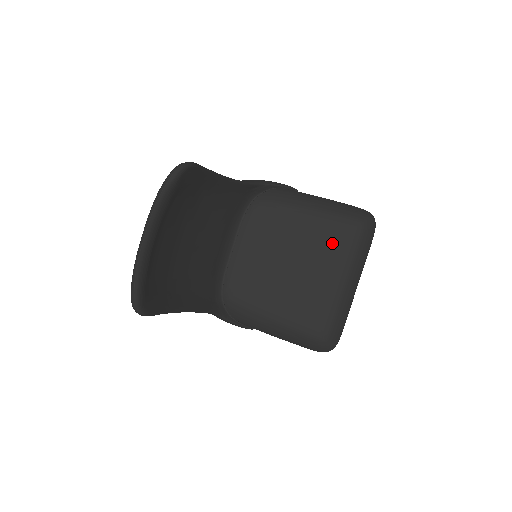
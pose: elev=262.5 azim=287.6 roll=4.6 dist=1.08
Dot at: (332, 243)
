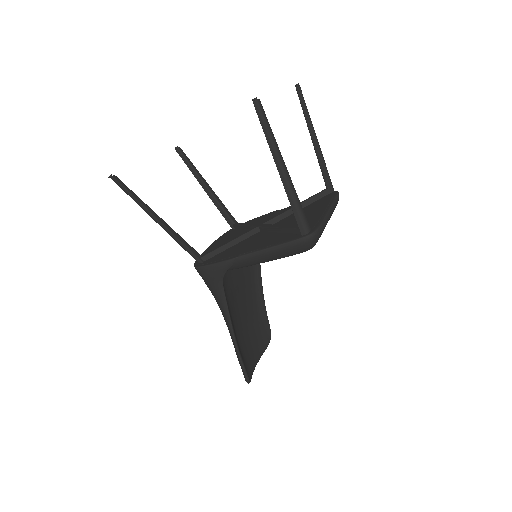
Dot at: occluded
